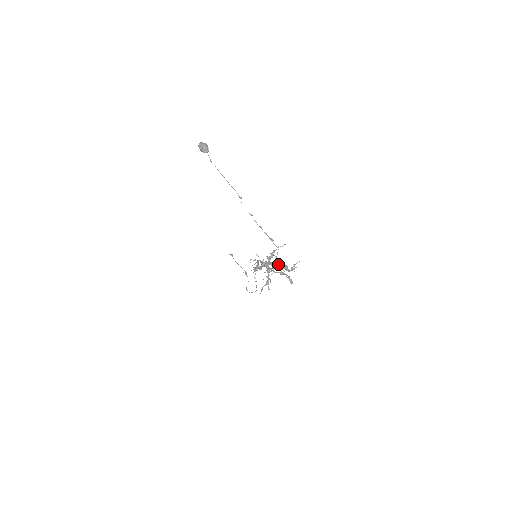
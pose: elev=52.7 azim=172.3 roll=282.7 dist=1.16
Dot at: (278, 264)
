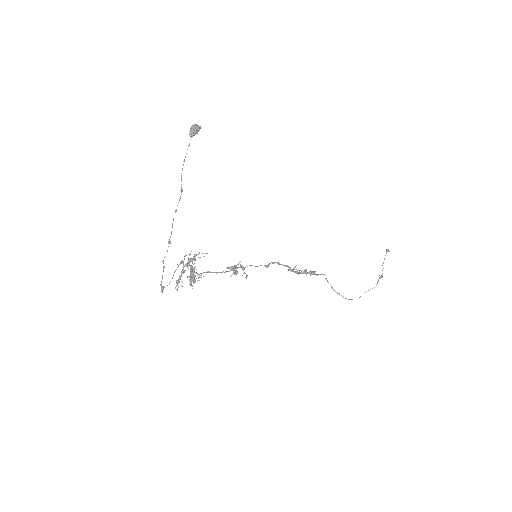
Dot at: (193, 269)
